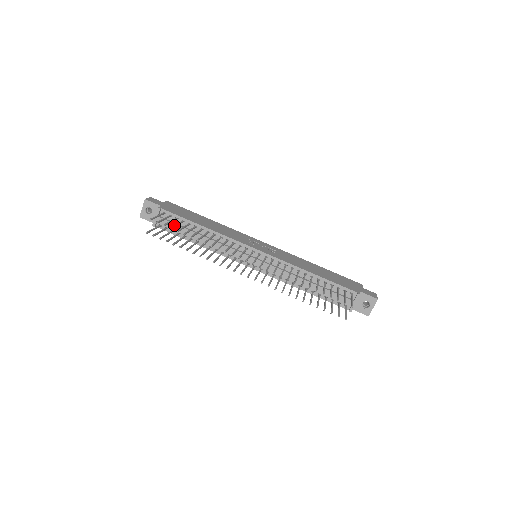
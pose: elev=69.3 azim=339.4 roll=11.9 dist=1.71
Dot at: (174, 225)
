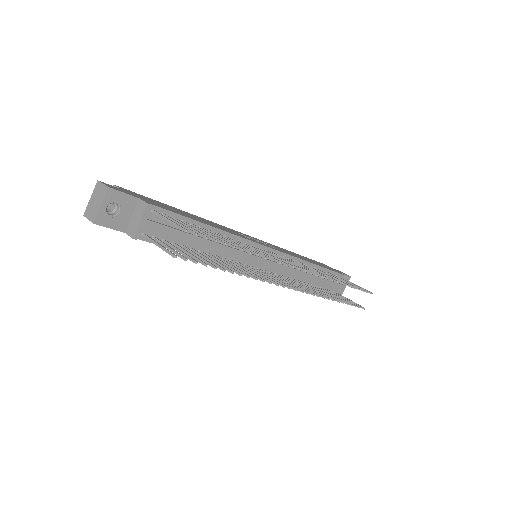
Dot at: (206, 234)
